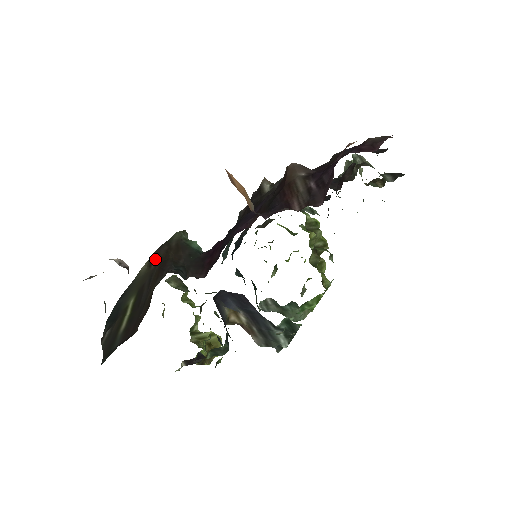
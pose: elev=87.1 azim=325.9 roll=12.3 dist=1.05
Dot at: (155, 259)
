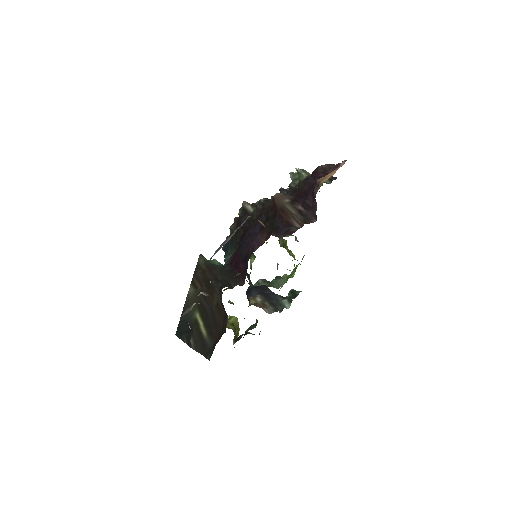
Dot at: (198, 282)
